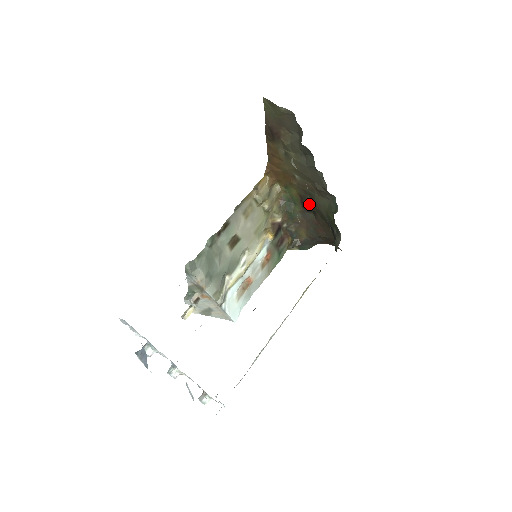
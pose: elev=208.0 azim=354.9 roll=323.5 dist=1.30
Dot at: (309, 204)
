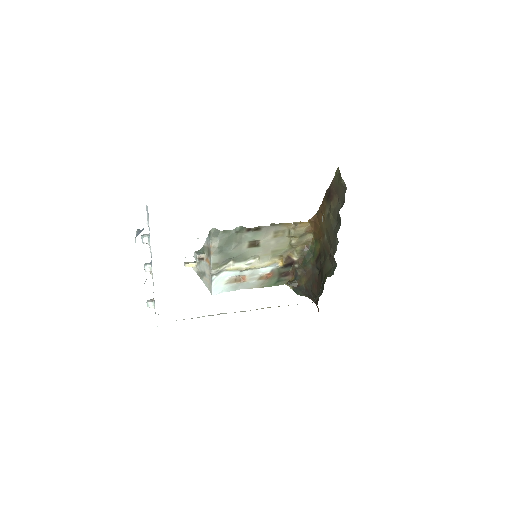
Dot at: (321, 262)
